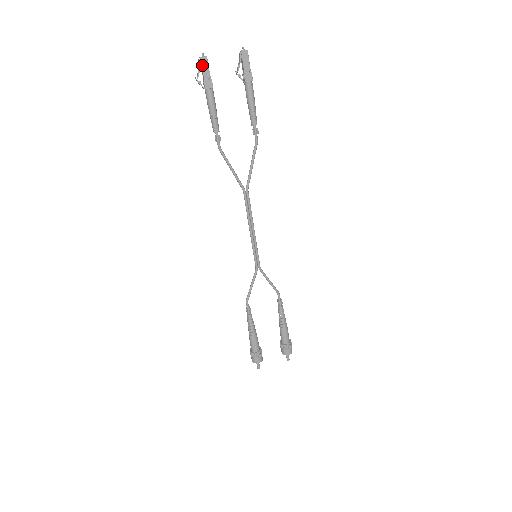
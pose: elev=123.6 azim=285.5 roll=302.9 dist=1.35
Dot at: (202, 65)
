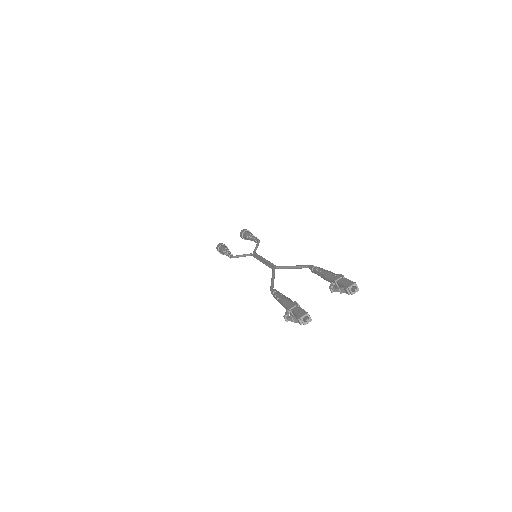
Dot at: (301, 322)
